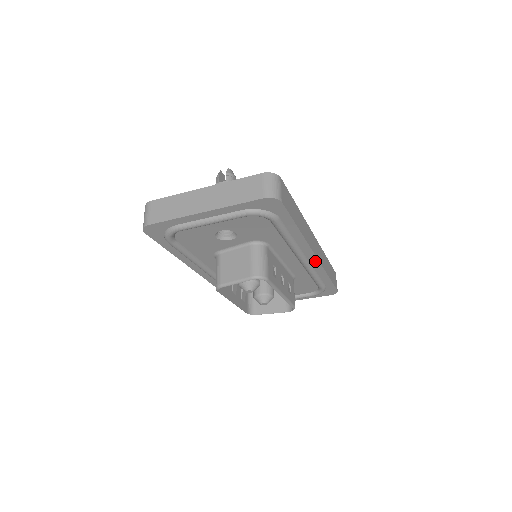
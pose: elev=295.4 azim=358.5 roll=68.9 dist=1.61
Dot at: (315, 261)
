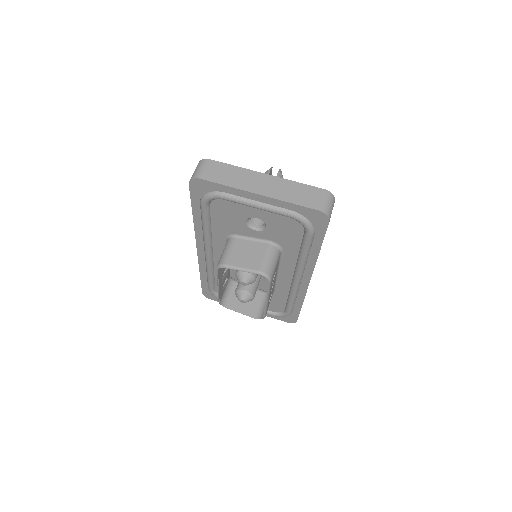
Dot at: (305, 286)
